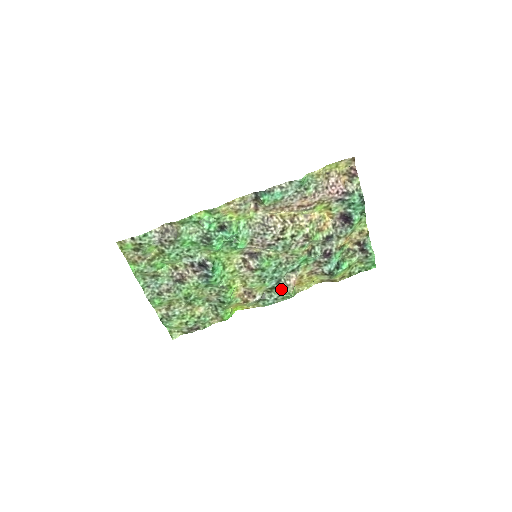
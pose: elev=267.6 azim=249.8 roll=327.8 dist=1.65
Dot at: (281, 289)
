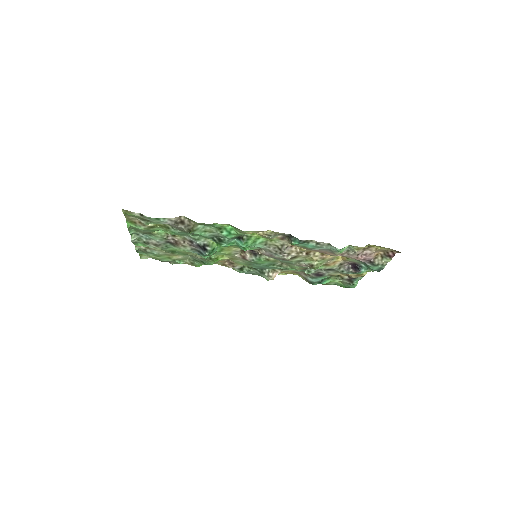
Dot at: (261, 273)
